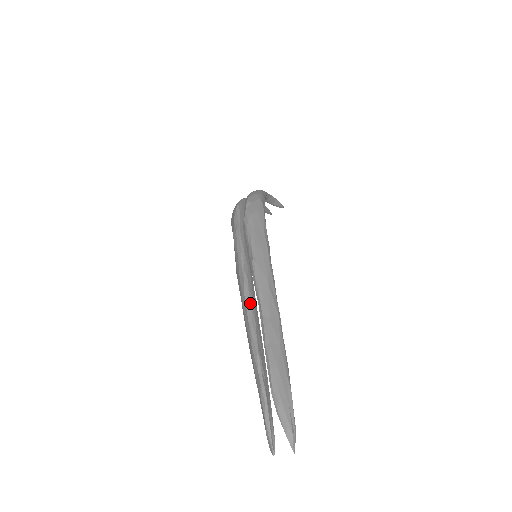
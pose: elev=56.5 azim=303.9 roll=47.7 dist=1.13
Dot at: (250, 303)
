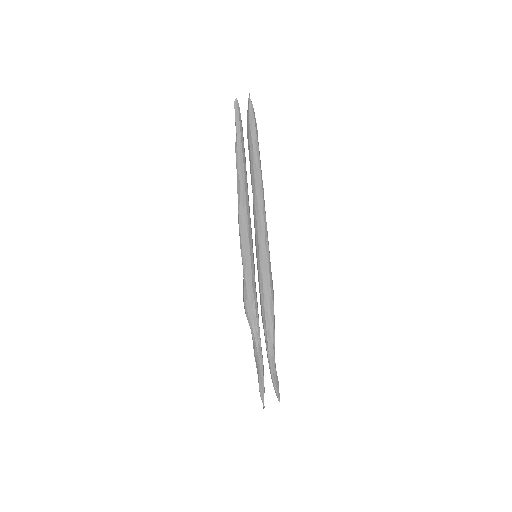
Dot at: occluded
